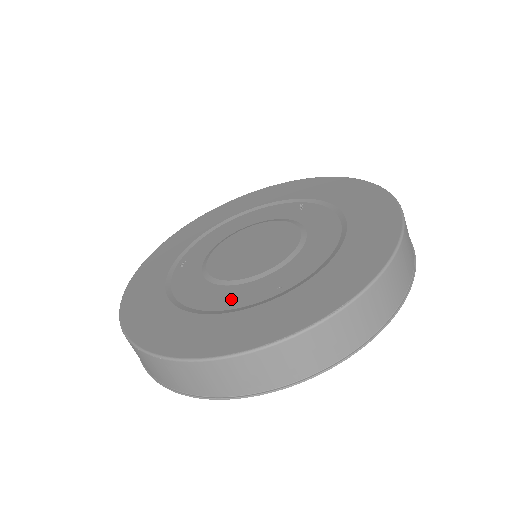
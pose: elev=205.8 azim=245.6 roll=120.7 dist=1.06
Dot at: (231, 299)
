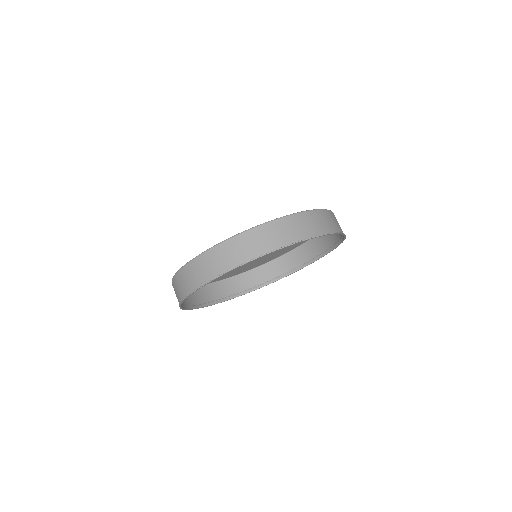
Dot at: occluded
